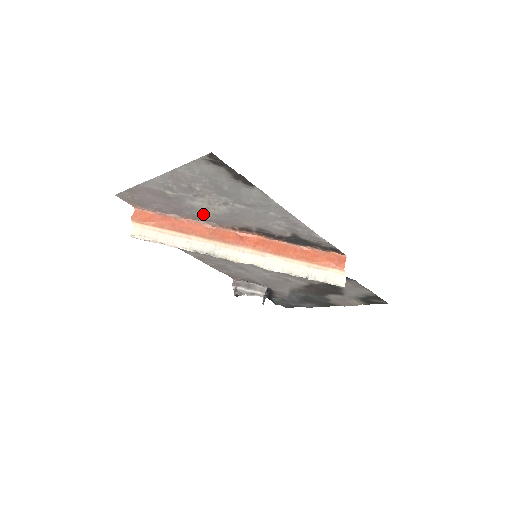
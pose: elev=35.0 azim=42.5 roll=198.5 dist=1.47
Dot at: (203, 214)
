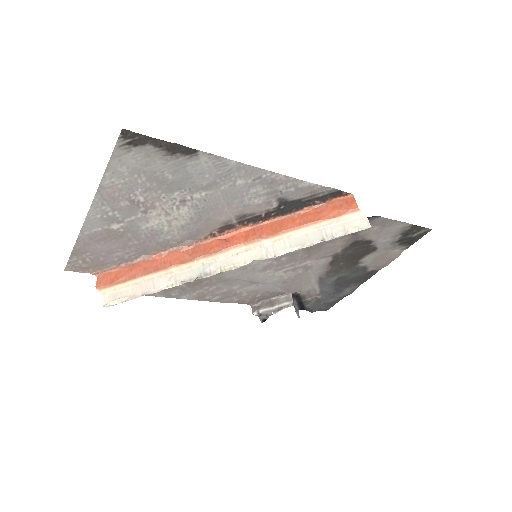
Dot at: (169, 235)
